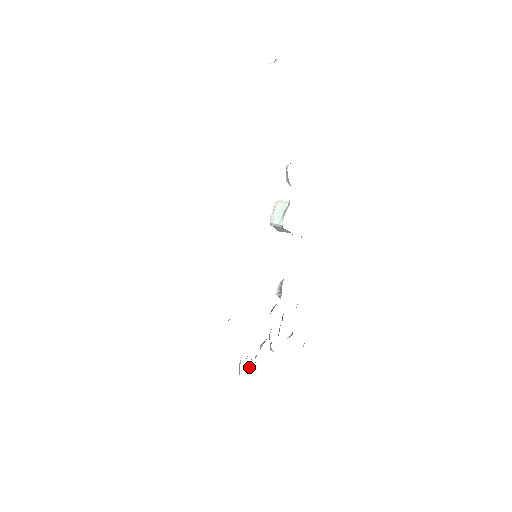
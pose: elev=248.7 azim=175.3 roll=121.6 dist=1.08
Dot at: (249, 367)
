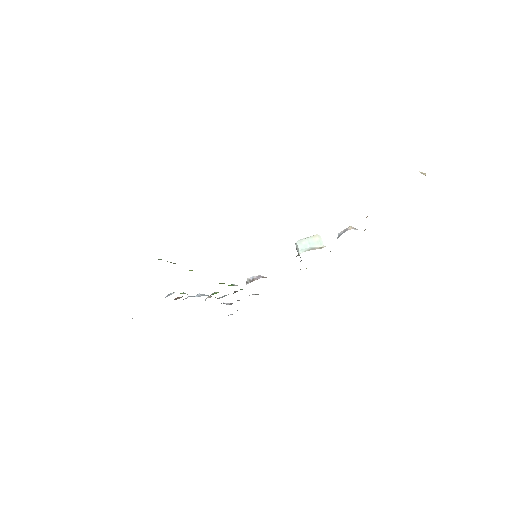
Dot at: (177, 298)
